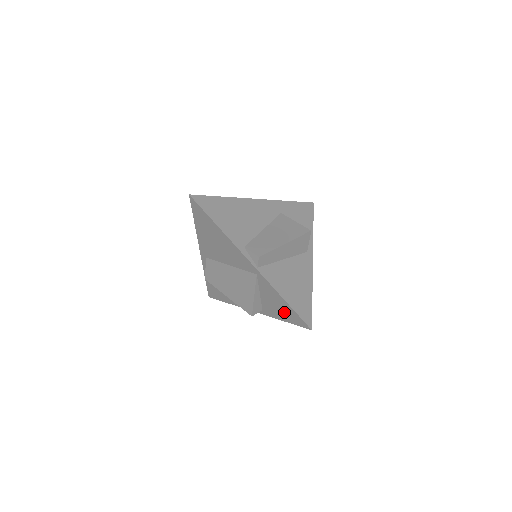
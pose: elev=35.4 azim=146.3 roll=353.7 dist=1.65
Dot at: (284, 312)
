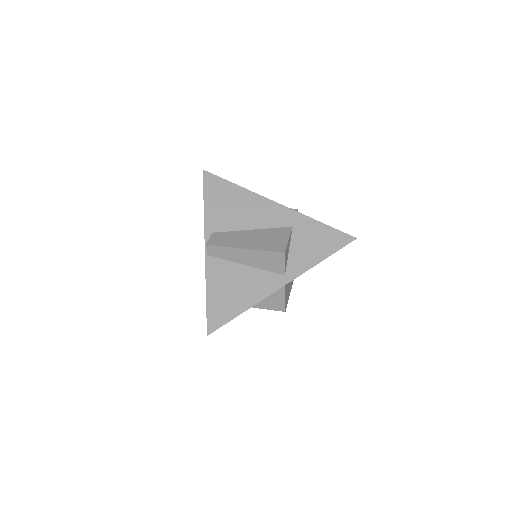
Dot at: occluded
